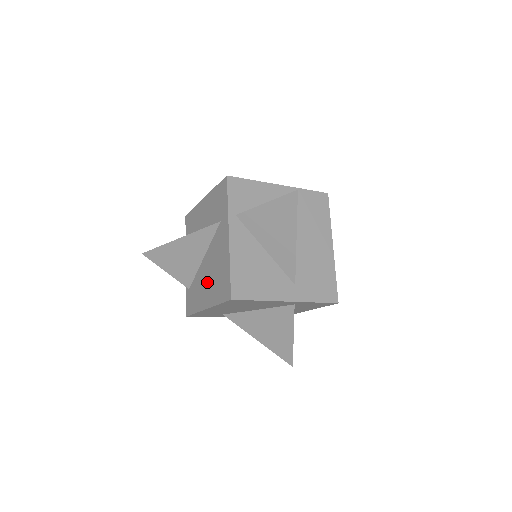
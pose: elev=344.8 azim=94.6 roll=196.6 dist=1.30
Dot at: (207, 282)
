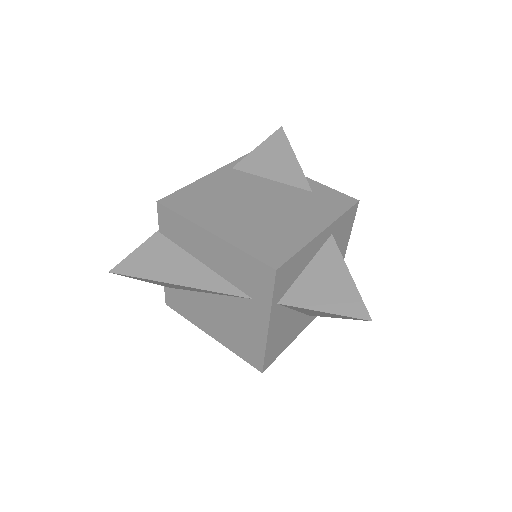
Dot at: (215, 320)
